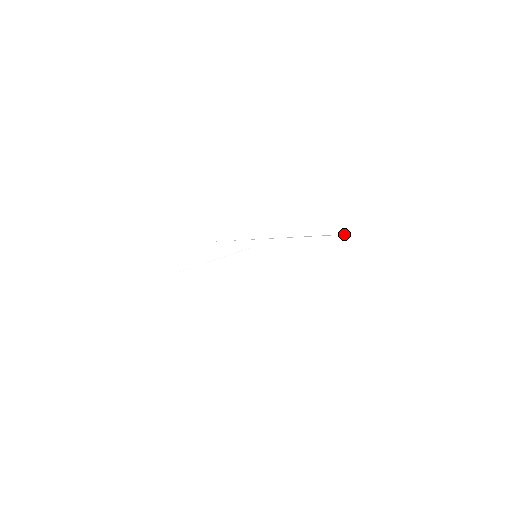
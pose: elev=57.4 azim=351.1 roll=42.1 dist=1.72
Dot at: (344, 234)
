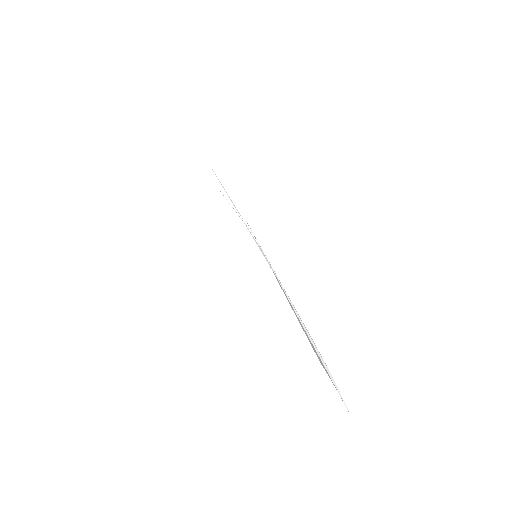
Dot at: occluded
